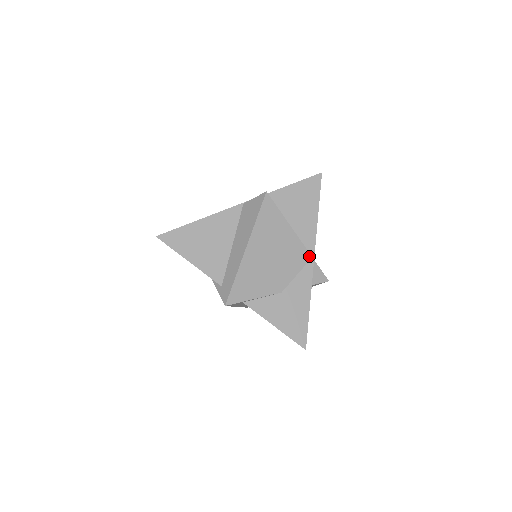
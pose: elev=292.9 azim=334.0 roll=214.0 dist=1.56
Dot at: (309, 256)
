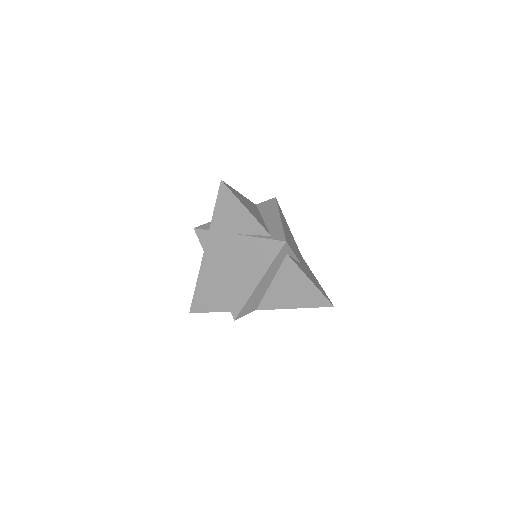
Dot at: (301, 255)
